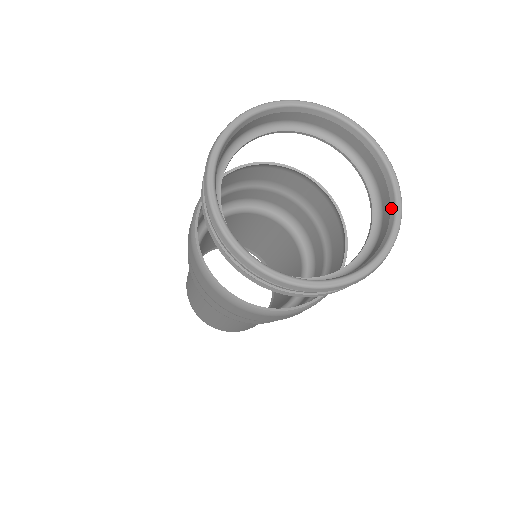
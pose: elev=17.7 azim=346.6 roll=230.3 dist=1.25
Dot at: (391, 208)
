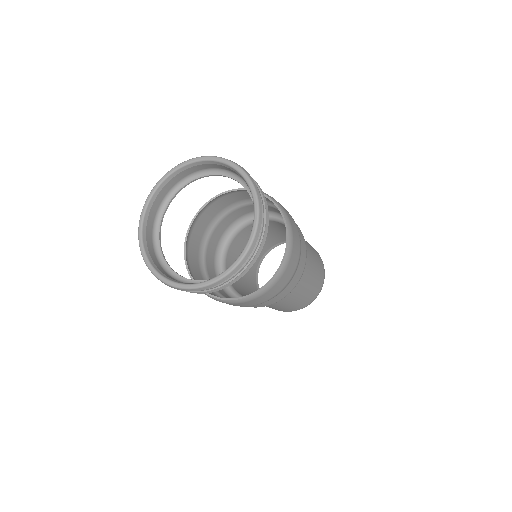
Dot at: occluded
